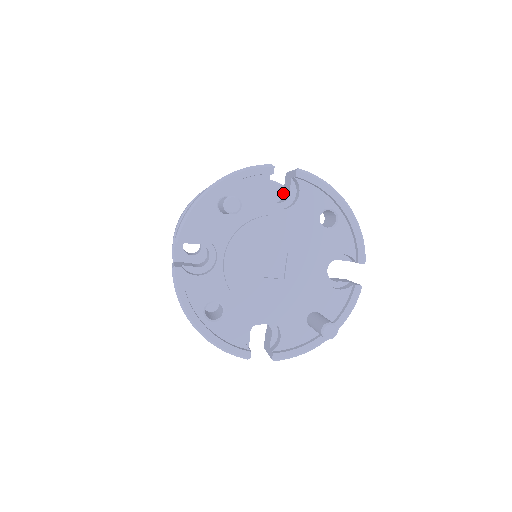
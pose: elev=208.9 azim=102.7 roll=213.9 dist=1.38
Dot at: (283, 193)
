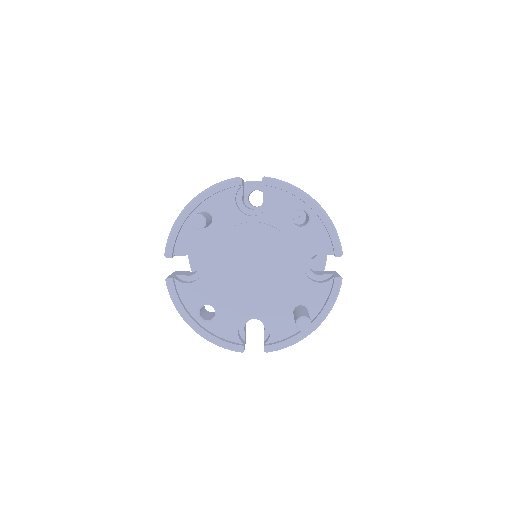
Dot at: occluded
